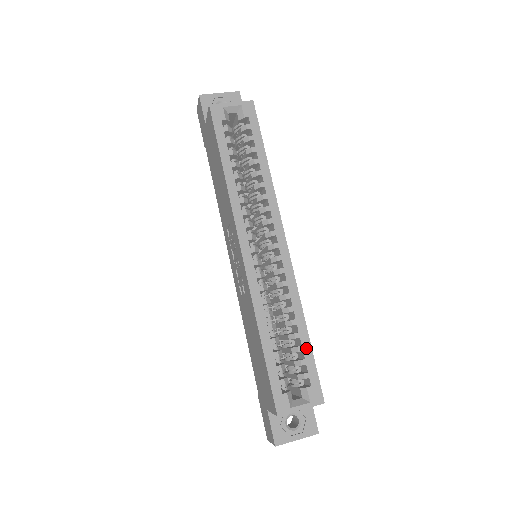
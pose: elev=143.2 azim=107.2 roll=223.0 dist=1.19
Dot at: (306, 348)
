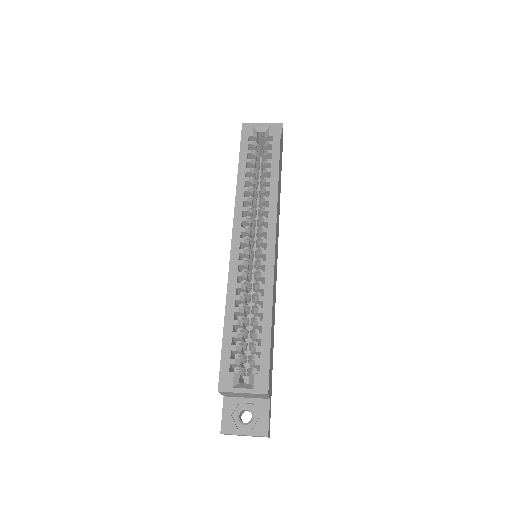
Dot at: (265, 337)
